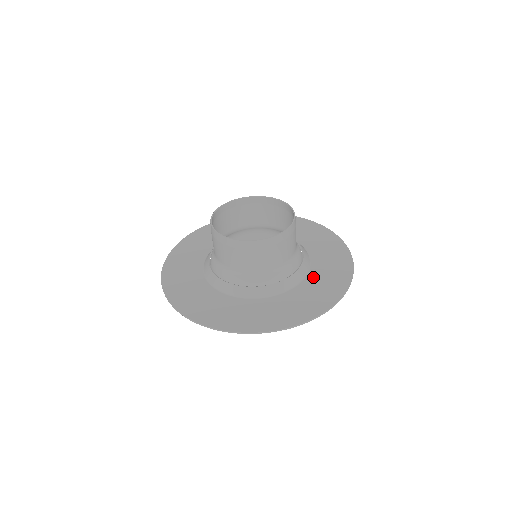
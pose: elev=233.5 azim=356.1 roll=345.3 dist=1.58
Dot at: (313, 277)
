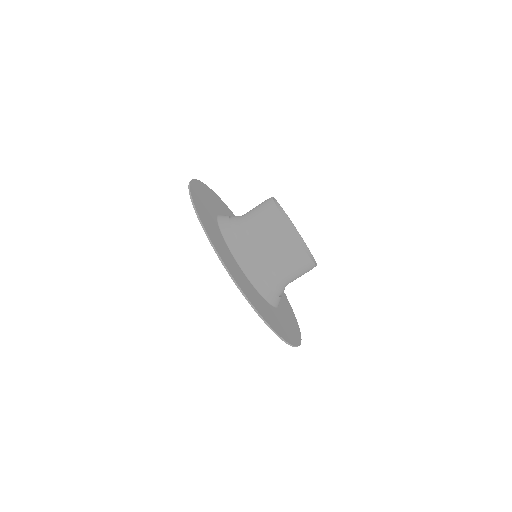
Dot at: (283, 307)
